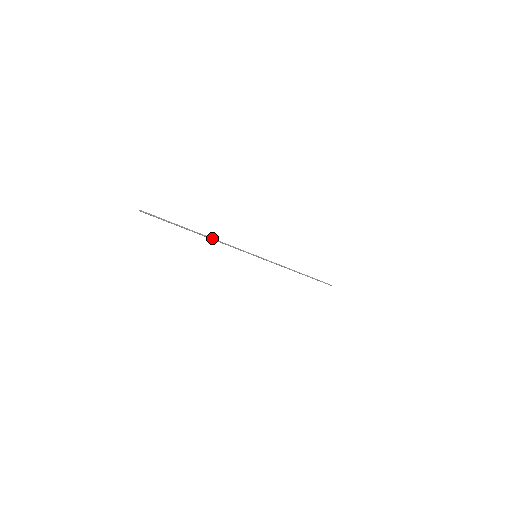
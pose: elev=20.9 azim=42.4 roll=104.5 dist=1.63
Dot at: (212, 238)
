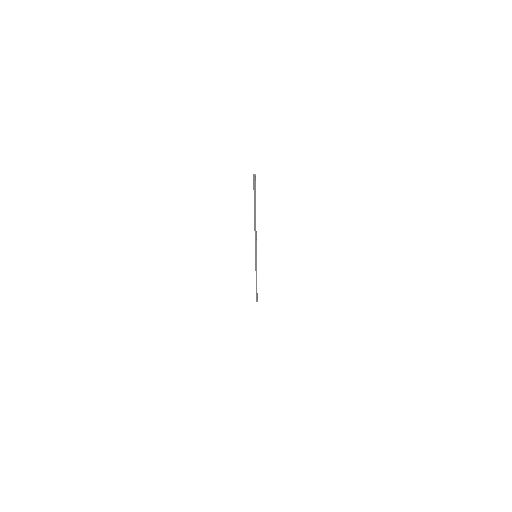
Dot at: occluded
